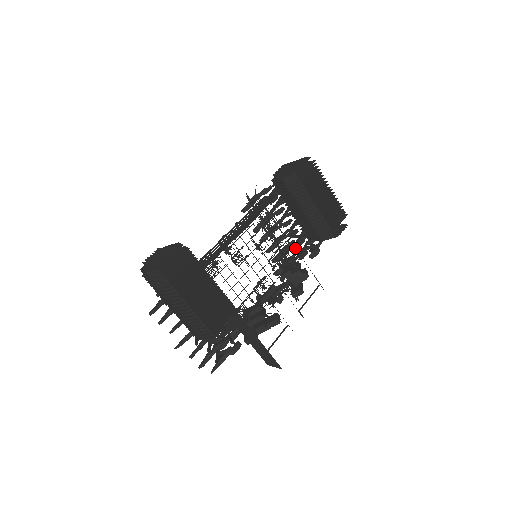
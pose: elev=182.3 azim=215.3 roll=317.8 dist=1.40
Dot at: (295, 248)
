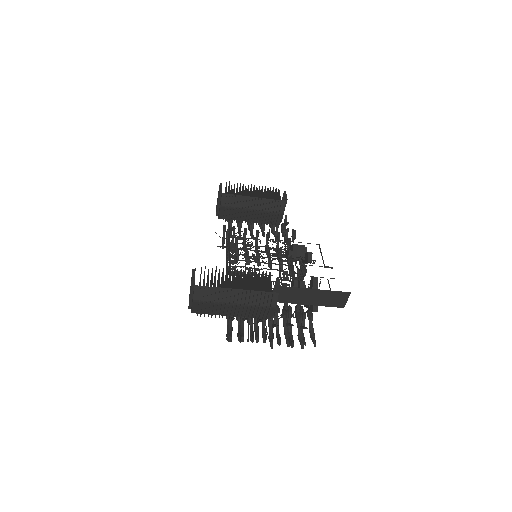
Dot at: (278, 241)
